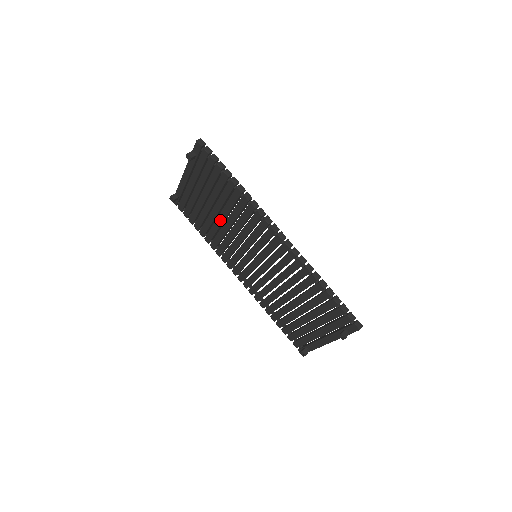
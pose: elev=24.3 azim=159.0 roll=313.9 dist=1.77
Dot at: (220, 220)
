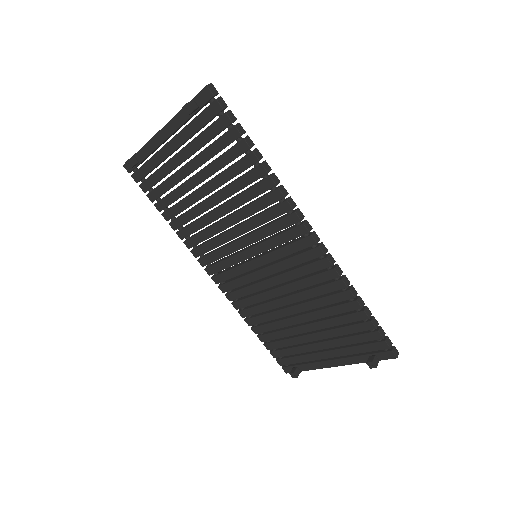
Dot at: (210, 204)
